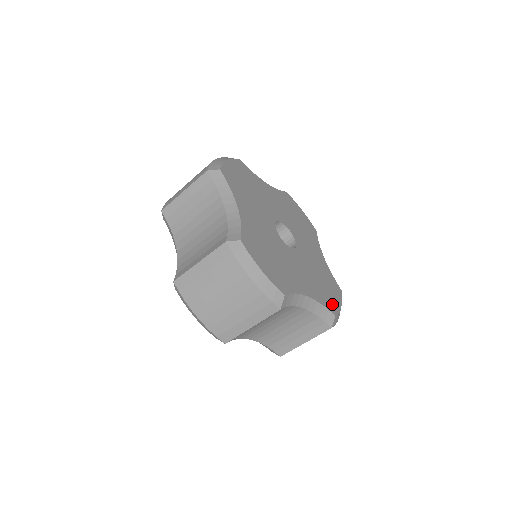
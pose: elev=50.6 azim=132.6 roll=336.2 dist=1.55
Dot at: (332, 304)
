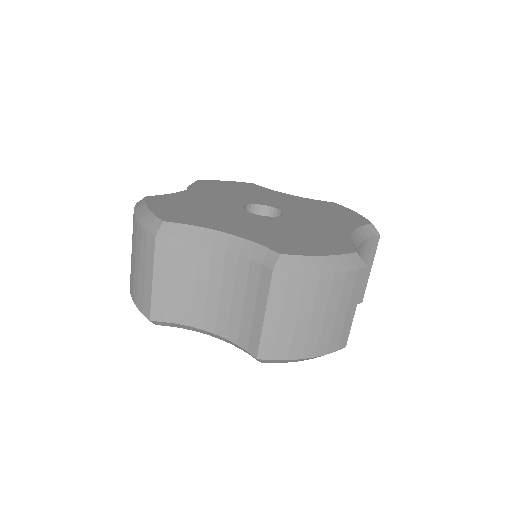
Dot at: (292, 249)
